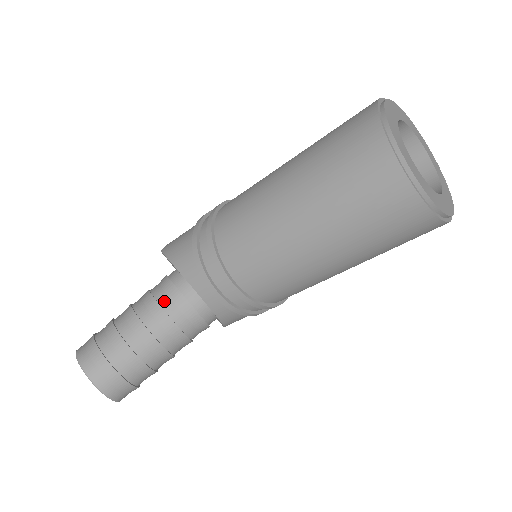
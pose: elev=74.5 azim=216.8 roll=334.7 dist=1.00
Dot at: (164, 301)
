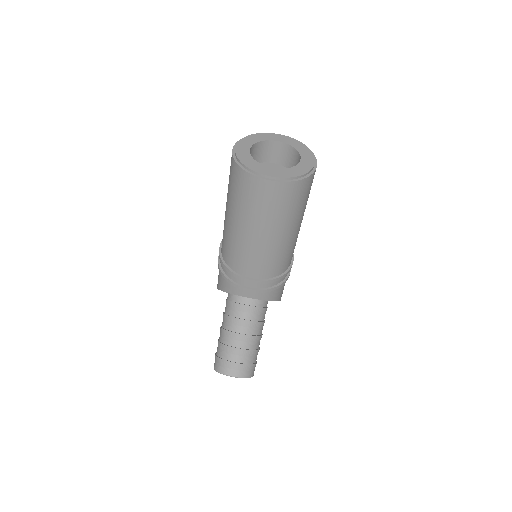
Dot at: (232, 313)
